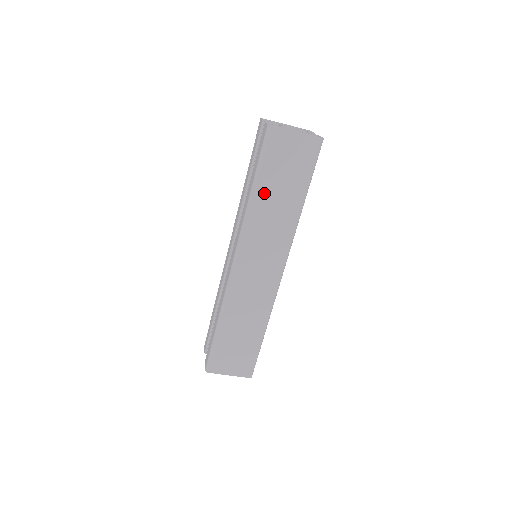
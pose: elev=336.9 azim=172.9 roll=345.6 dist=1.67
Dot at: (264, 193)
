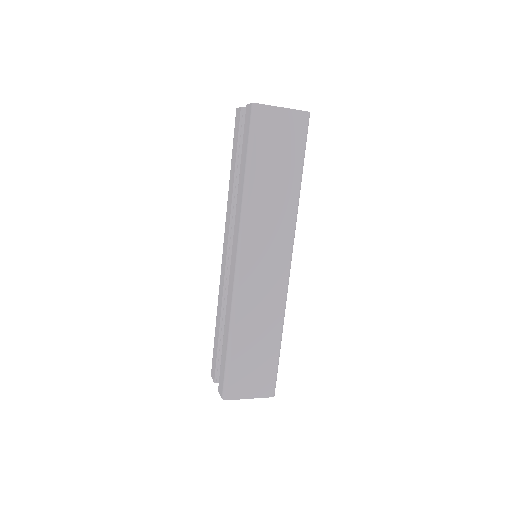
Dot at: (259, 178)
